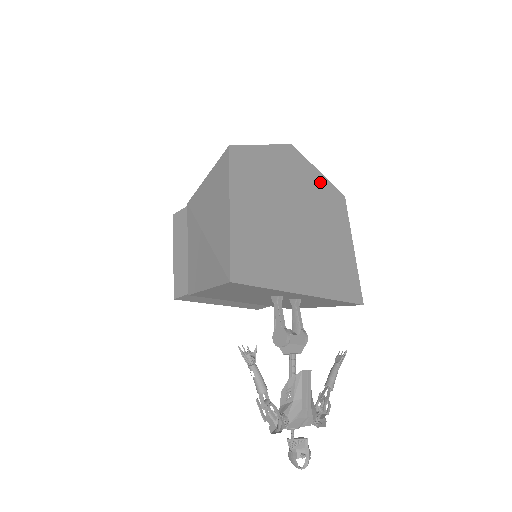
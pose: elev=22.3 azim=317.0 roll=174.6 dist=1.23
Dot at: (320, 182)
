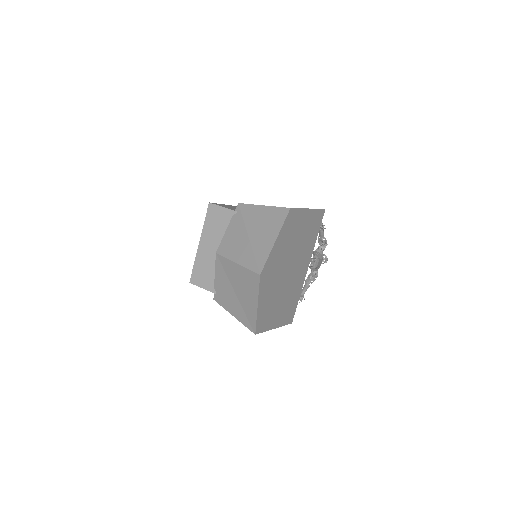
Dot at: (280, 242)
